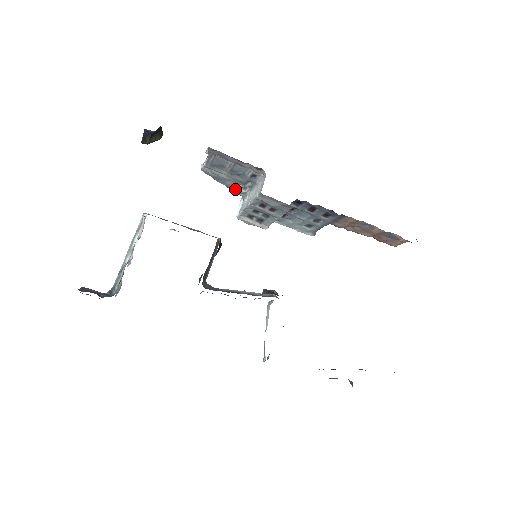
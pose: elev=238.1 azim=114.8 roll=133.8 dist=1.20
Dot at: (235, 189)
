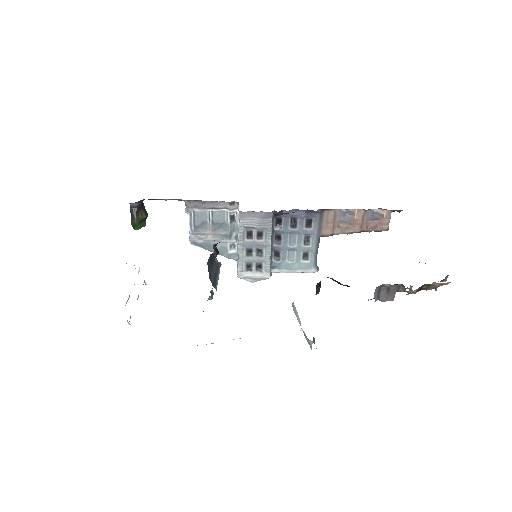
Dot at: (226, 253)
